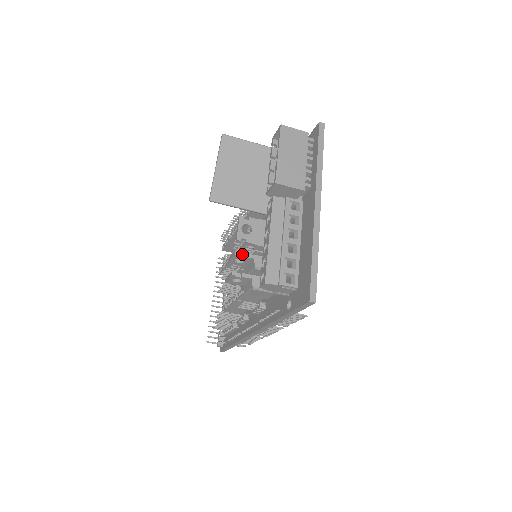
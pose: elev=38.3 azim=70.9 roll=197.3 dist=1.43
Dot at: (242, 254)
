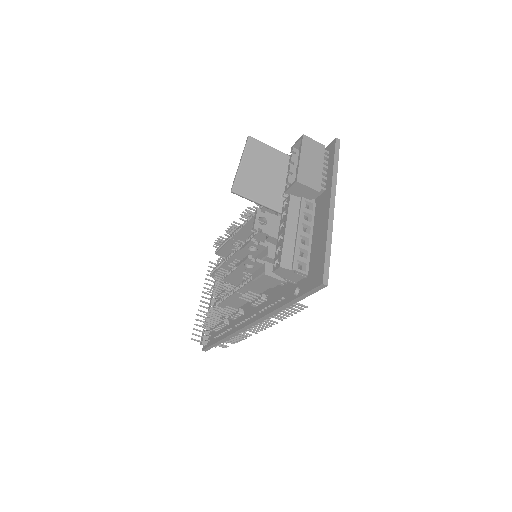
Dot at: (257, 242)
